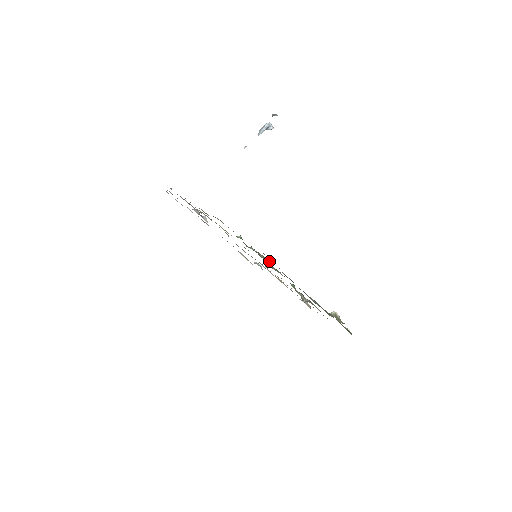
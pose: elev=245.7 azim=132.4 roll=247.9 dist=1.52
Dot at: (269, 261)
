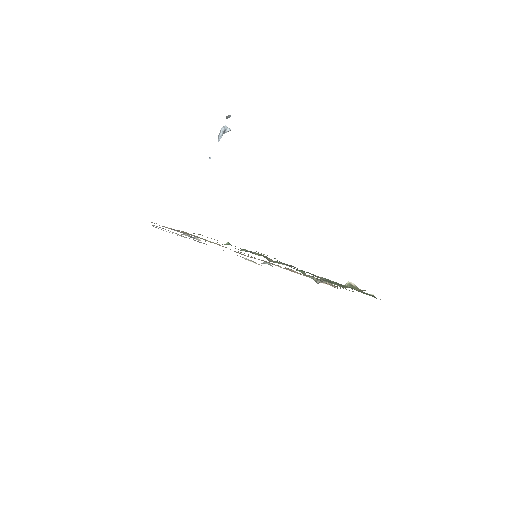
Dot at: occluded
